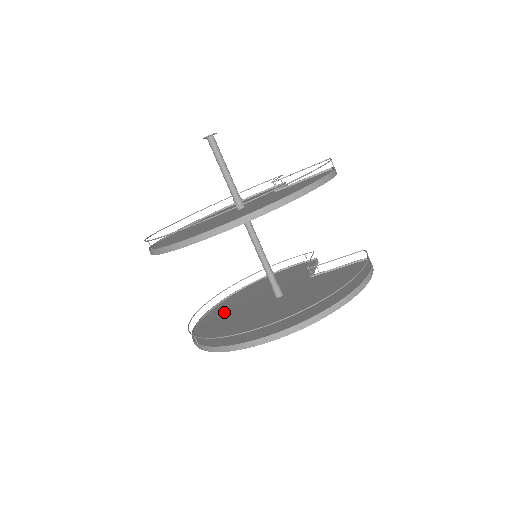
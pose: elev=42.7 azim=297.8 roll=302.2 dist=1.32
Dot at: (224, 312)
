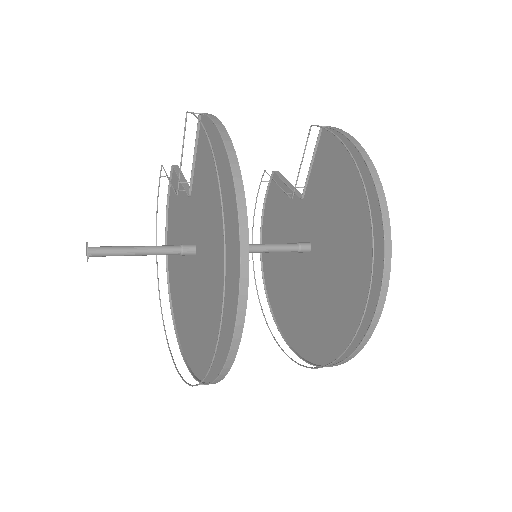
Dot at: (288, 308)
